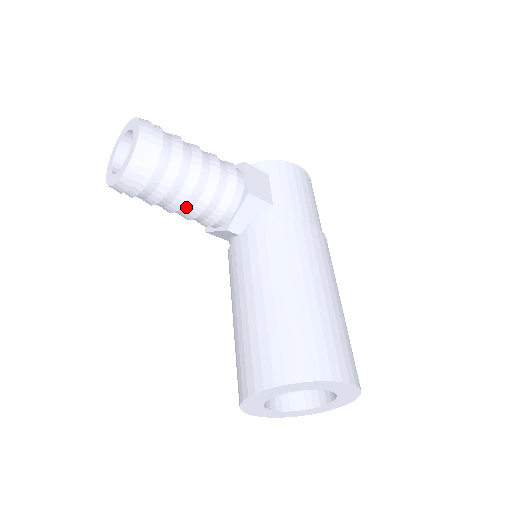
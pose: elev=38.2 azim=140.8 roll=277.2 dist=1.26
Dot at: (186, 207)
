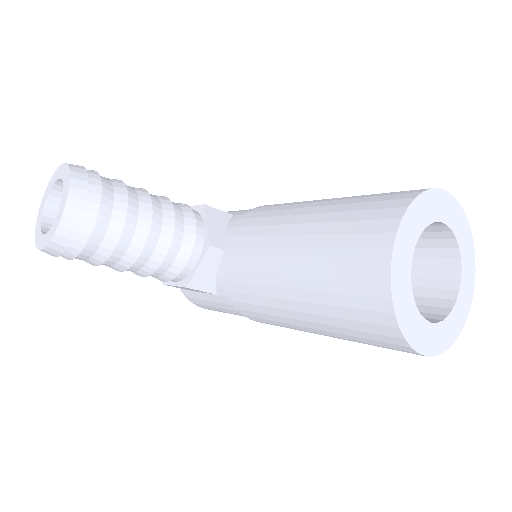
Dot at: (154, 232)
